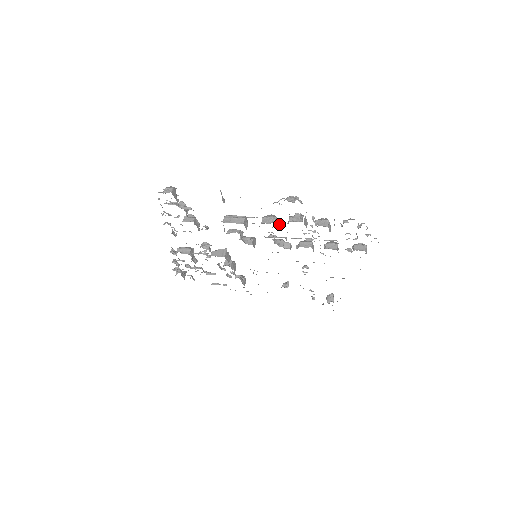
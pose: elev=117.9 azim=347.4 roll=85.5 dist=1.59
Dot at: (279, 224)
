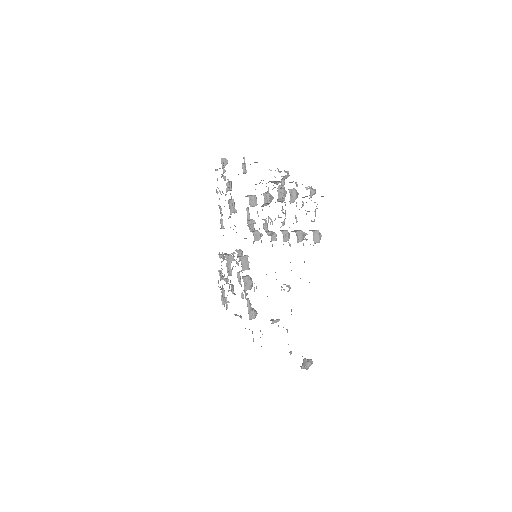
Dot at: (267, 196)
